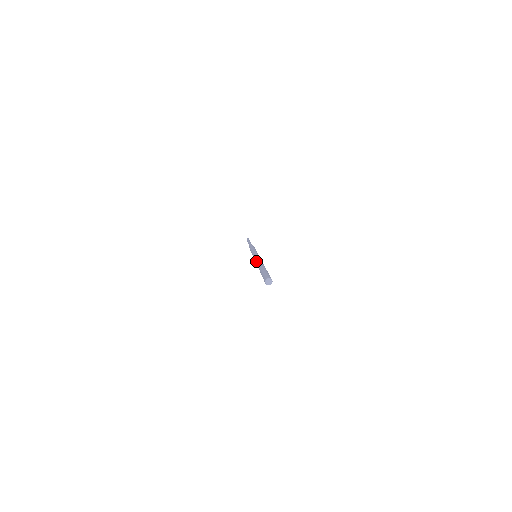
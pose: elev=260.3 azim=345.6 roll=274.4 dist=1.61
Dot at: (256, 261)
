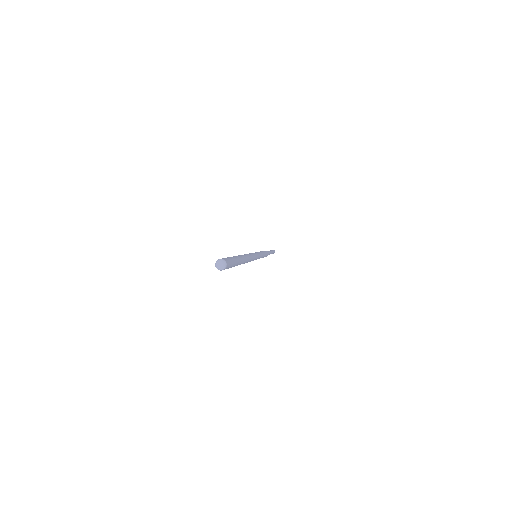
Dot at: occluded
